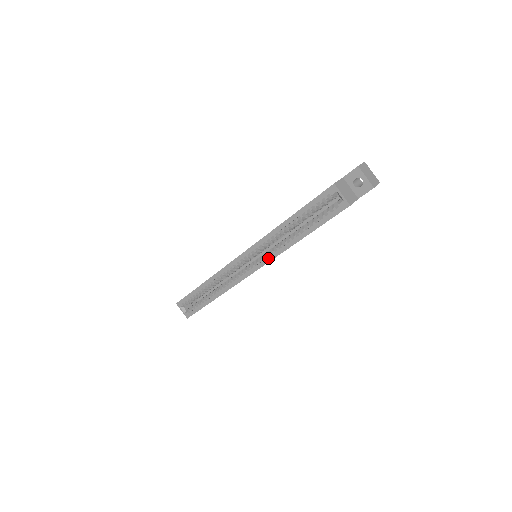
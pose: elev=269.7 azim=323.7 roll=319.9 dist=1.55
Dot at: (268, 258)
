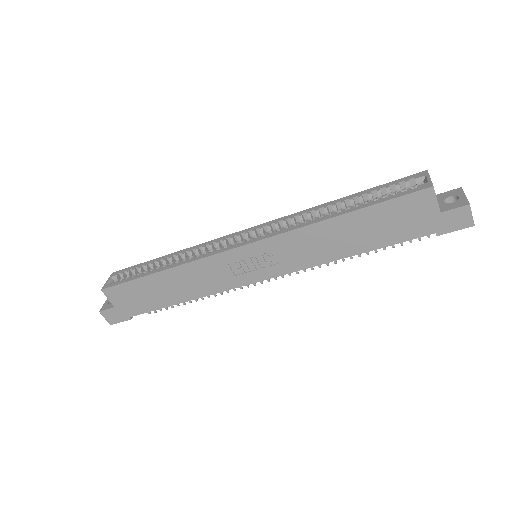
Dot at: (277, 232)
